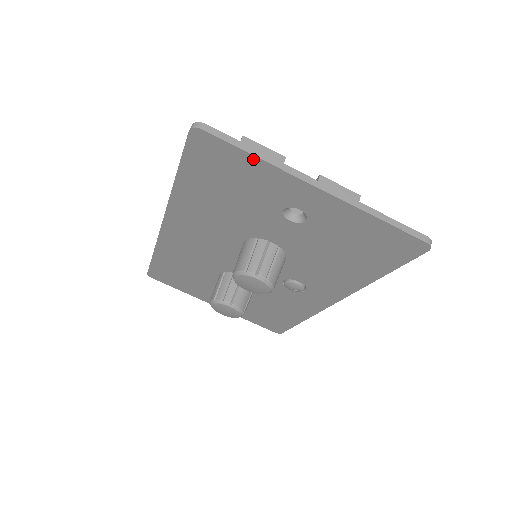
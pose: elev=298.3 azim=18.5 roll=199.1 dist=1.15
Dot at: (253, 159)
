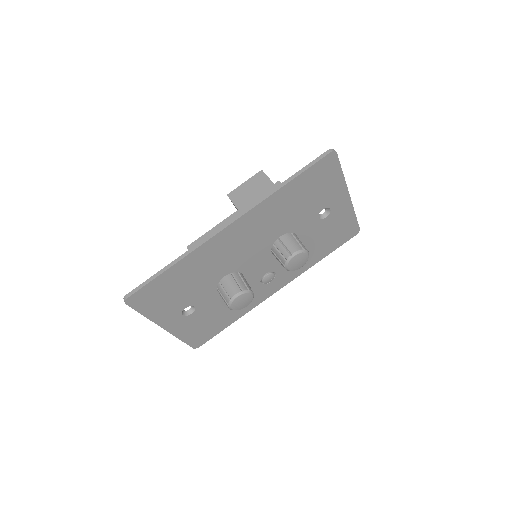
Dot at: (341, 175)
